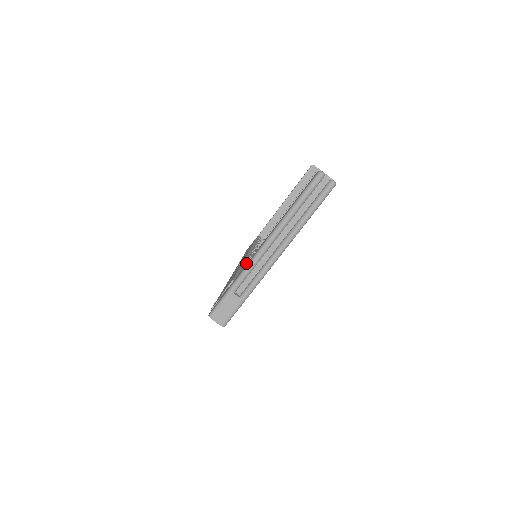
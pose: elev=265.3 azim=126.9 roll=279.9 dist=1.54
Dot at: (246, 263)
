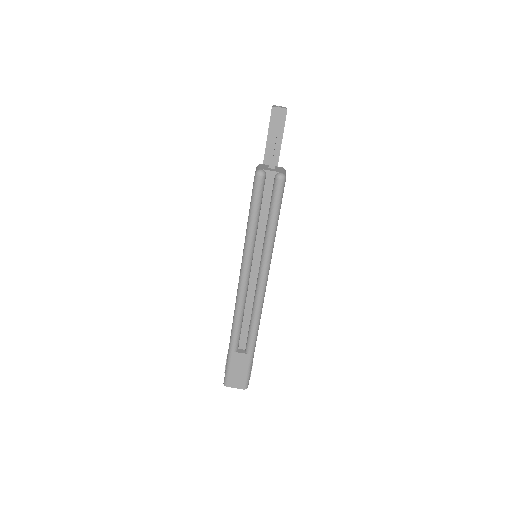
Dot at: occluded
